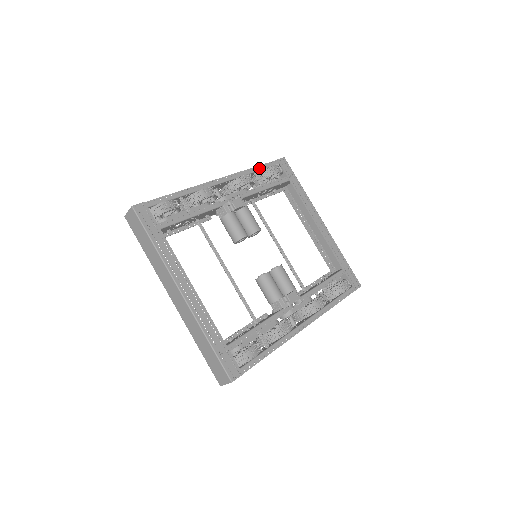
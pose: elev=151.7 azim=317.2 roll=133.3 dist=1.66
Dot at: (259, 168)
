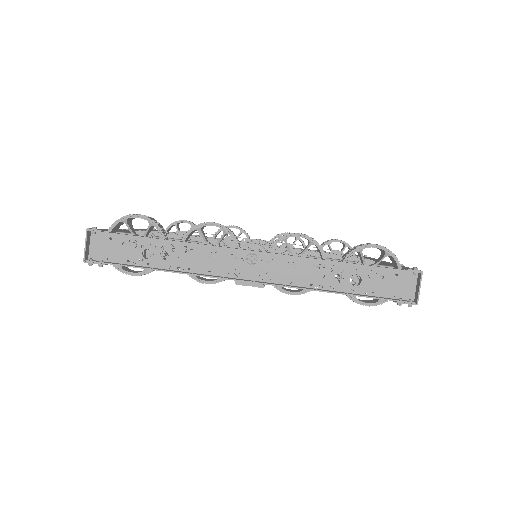
Dot at: (343, 294)
